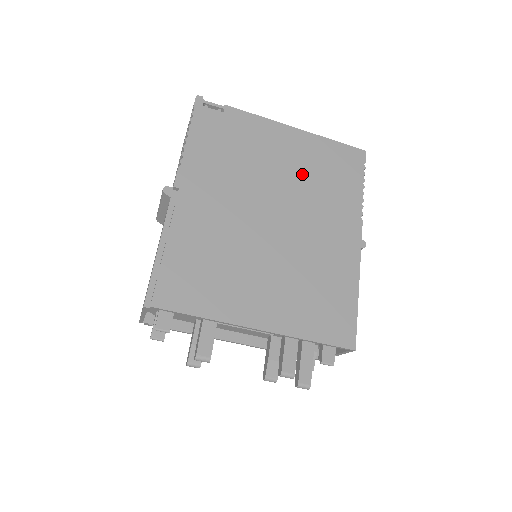
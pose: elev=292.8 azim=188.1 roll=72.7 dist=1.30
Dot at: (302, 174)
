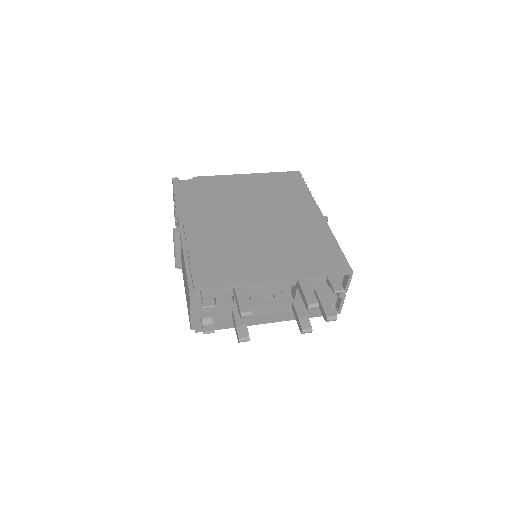
Dot at: (262, 194)
